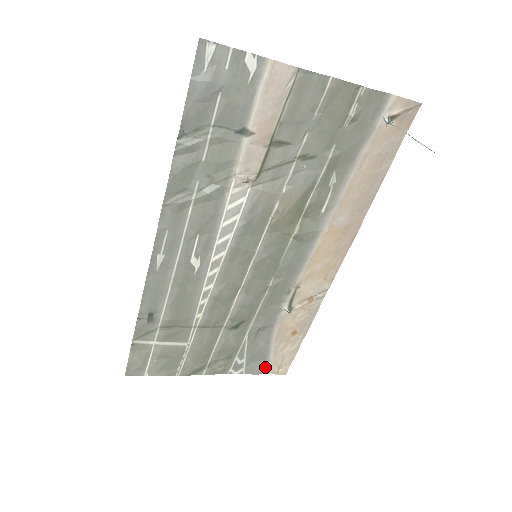
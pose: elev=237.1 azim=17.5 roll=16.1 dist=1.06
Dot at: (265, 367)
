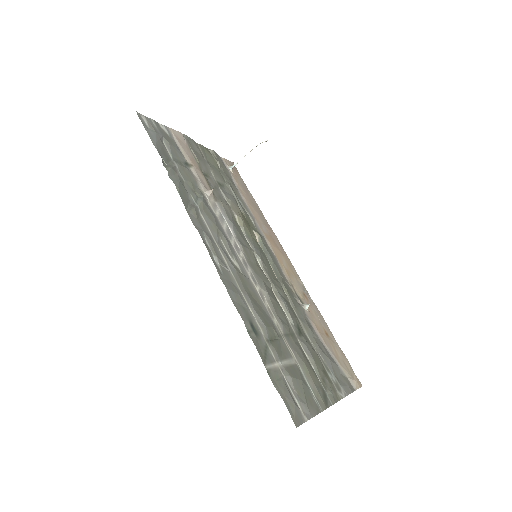
Dot at: (348, 382)
